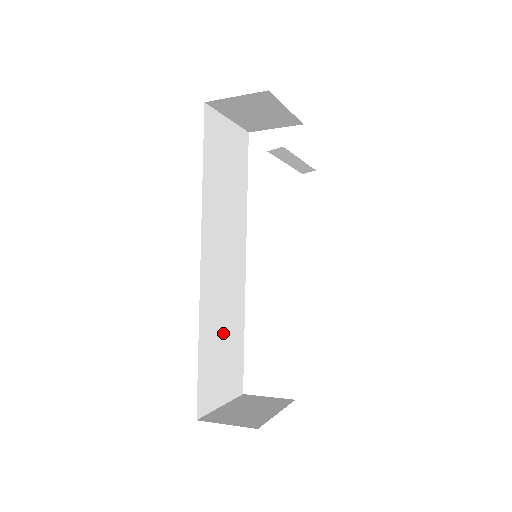
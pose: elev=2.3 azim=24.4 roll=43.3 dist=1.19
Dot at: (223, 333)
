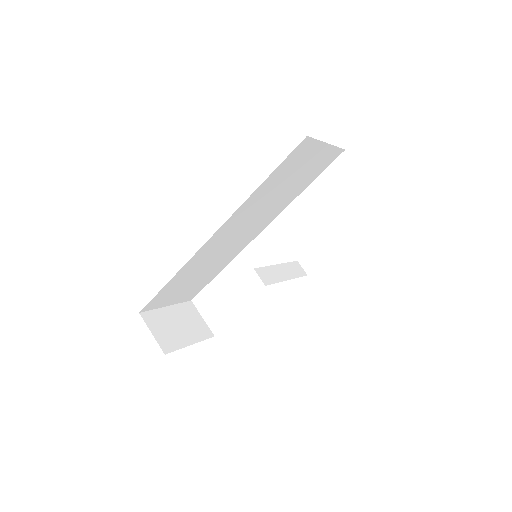
Dot at: (199, 273)
